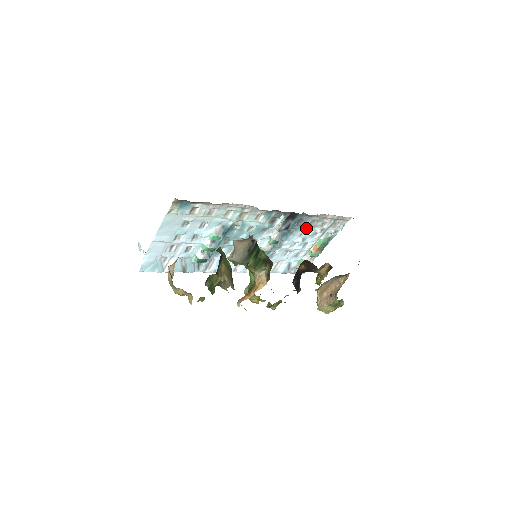
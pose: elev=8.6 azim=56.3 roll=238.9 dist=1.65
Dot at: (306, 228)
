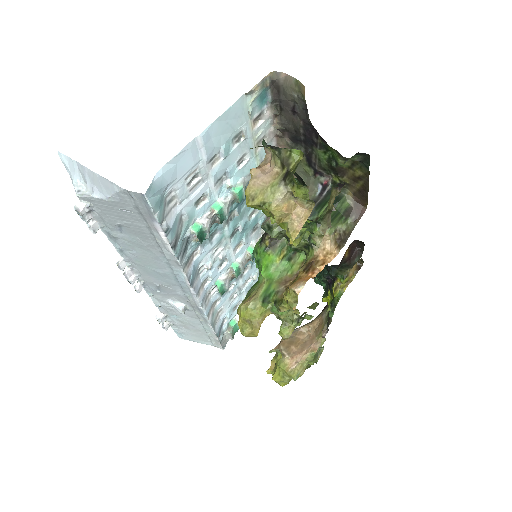
Dot at: occluded
